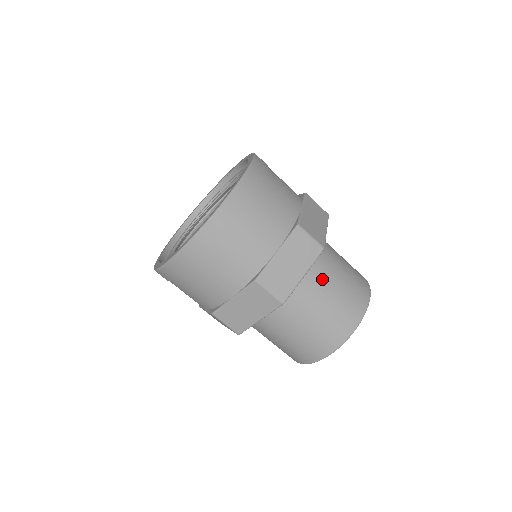
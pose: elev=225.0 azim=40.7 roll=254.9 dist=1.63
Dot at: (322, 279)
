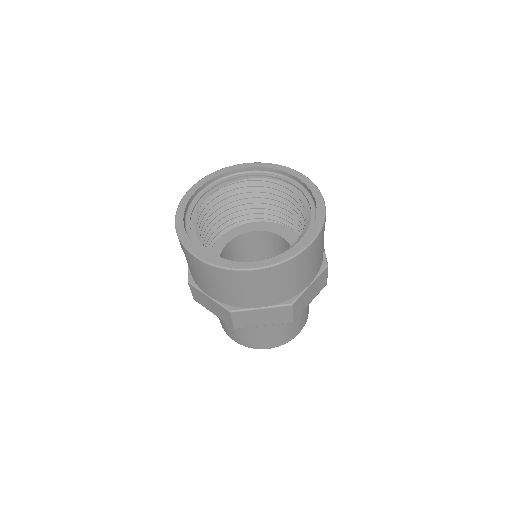
Dot at: occluded
